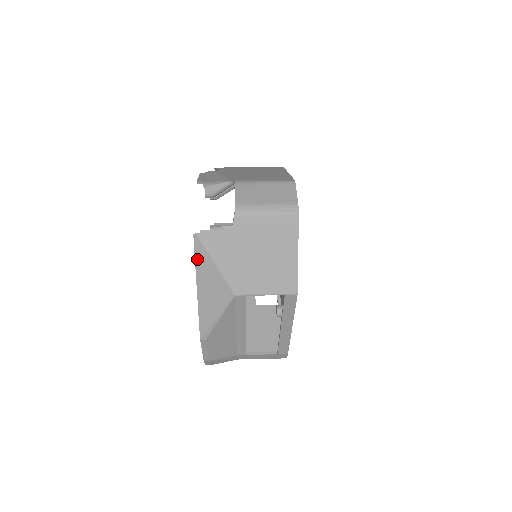
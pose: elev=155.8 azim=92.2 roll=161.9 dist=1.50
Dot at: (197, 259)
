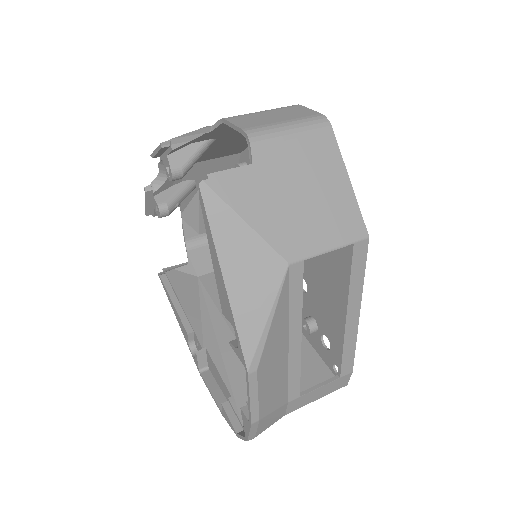
Dot at: (213, 226)
